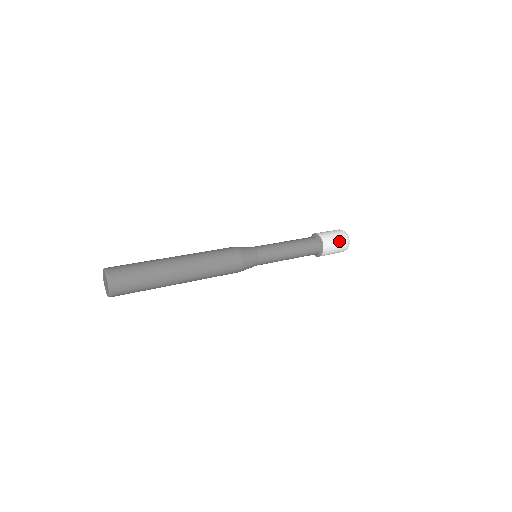
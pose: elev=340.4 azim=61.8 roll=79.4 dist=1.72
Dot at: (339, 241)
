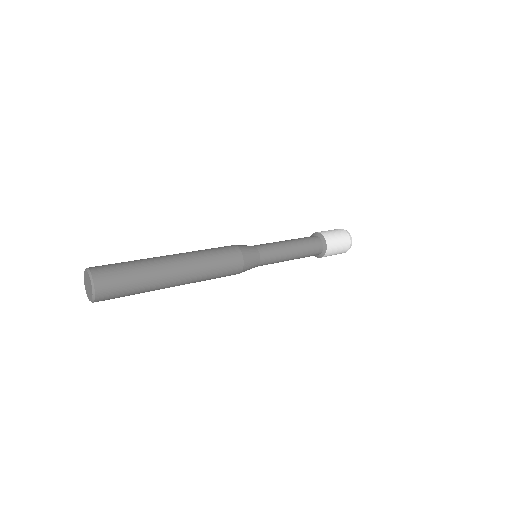
Dot at: (338, 233)
